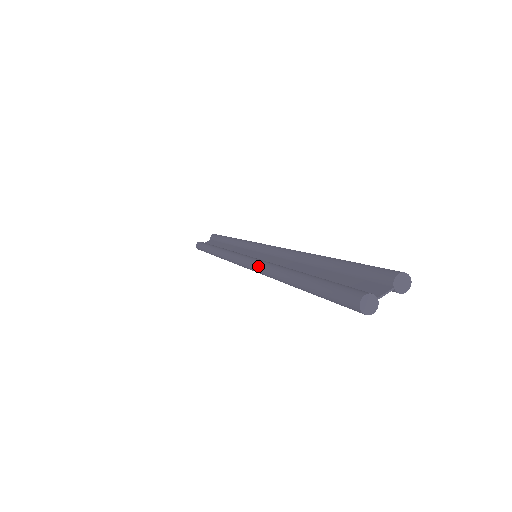
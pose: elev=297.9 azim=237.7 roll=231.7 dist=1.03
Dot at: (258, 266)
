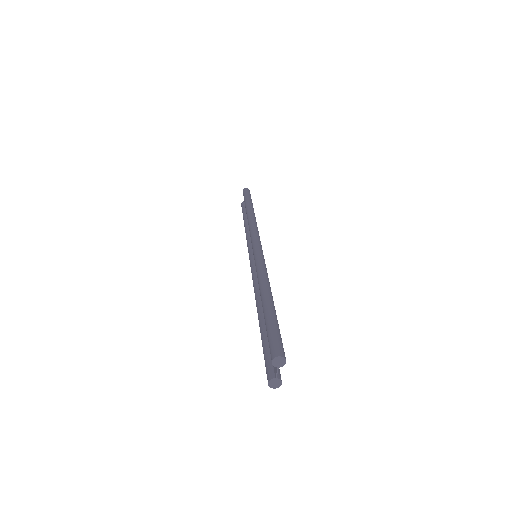
Dot at: occluded
